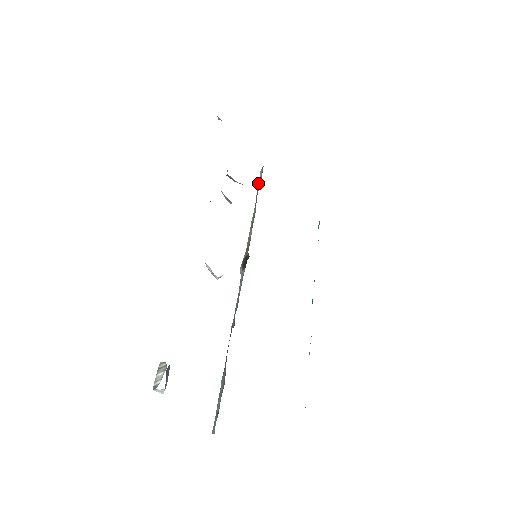
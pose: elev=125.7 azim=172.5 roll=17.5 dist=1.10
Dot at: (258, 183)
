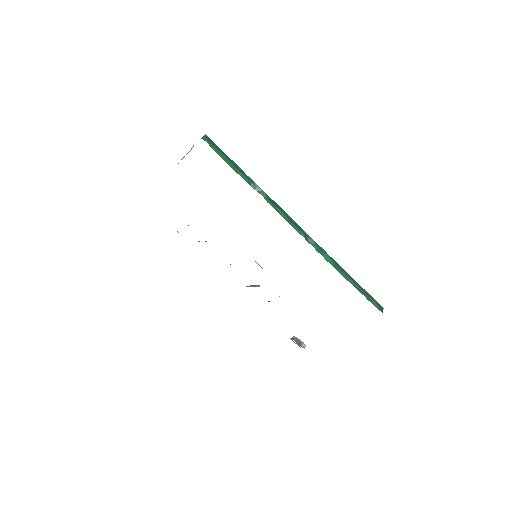
Dot at: occluded
